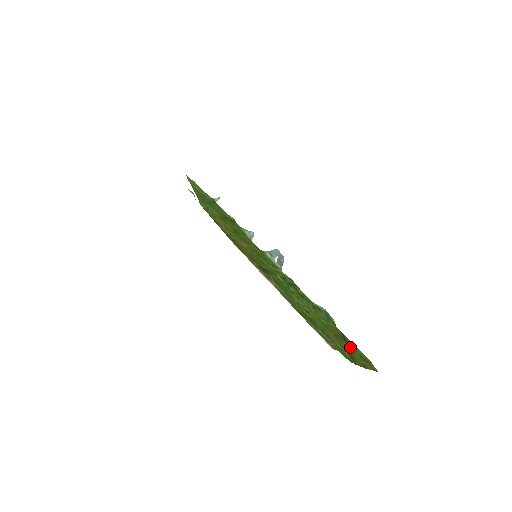
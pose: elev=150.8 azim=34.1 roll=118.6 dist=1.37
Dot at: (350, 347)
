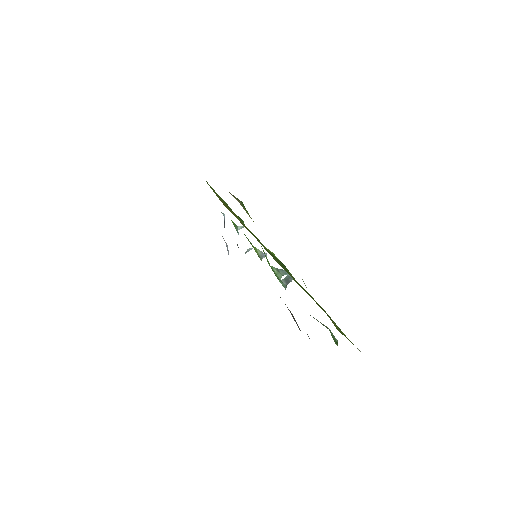
Dot at: occluded
